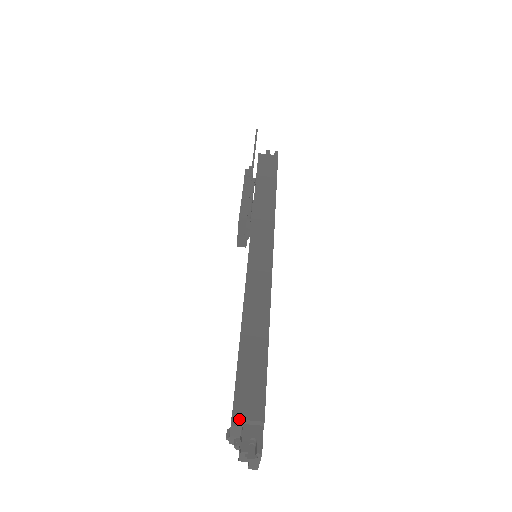
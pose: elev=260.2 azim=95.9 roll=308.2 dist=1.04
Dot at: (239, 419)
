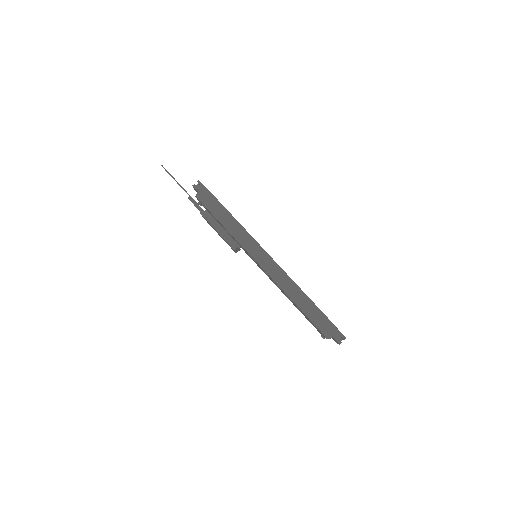
Dot at: (330, 337)
